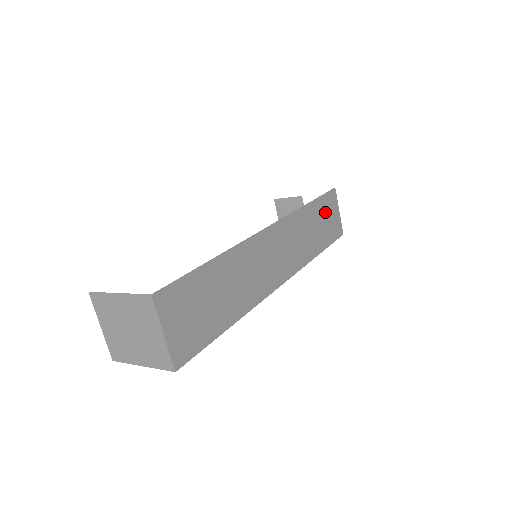
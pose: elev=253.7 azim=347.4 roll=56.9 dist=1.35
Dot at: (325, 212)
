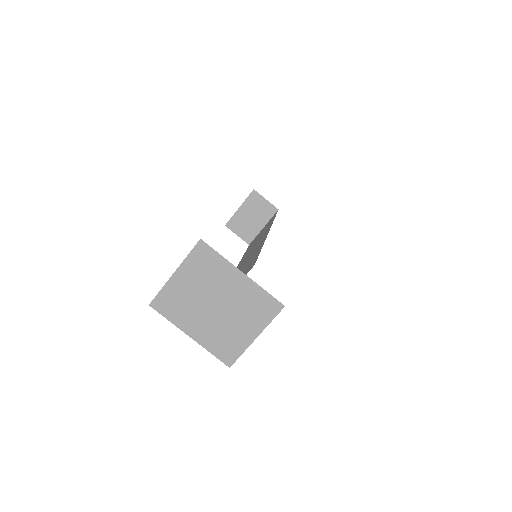
Dot at: occluded
